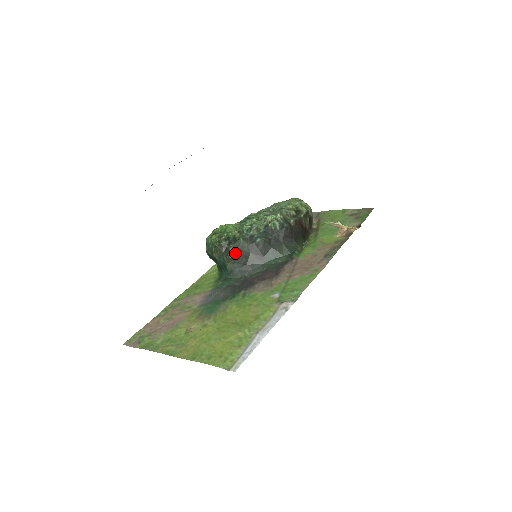
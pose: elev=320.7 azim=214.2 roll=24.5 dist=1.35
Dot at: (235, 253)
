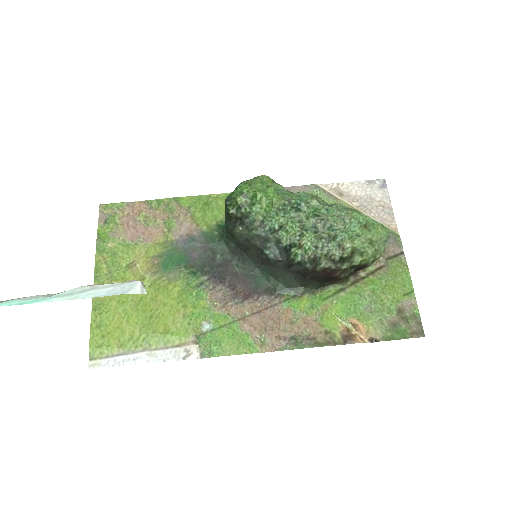
Dot at: (237, 237)
